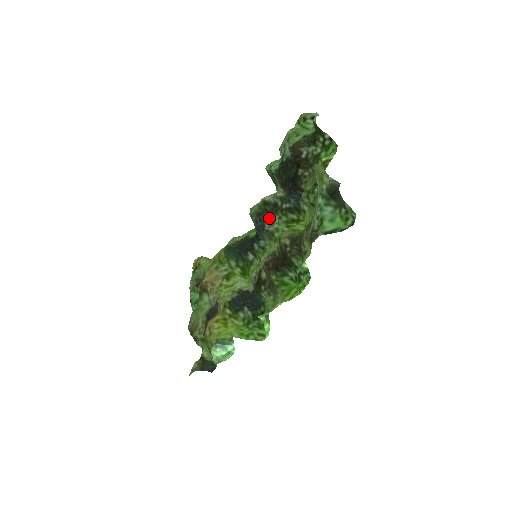
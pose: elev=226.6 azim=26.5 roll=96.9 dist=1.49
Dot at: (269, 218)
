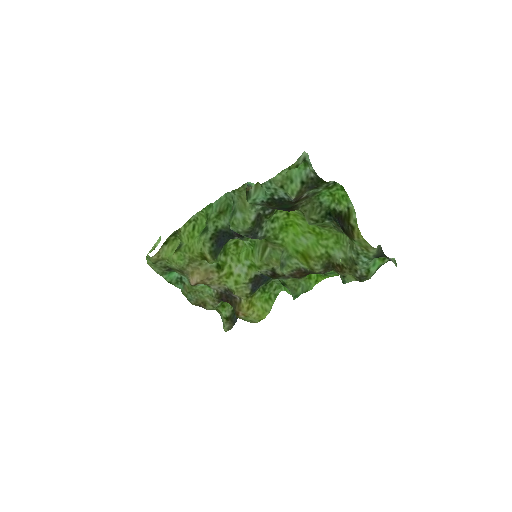
Dot at: (259, 229)
